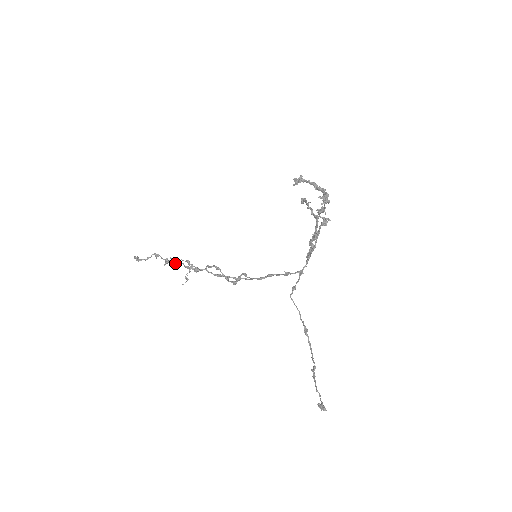
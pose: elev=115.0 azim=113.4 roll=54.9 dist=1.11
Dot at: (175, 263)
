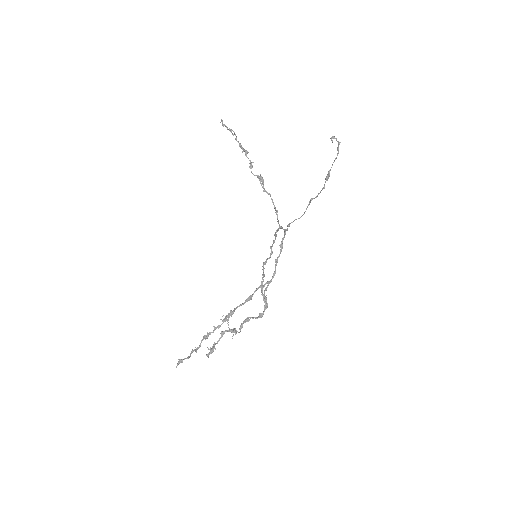
Dot at: (214, 347)
